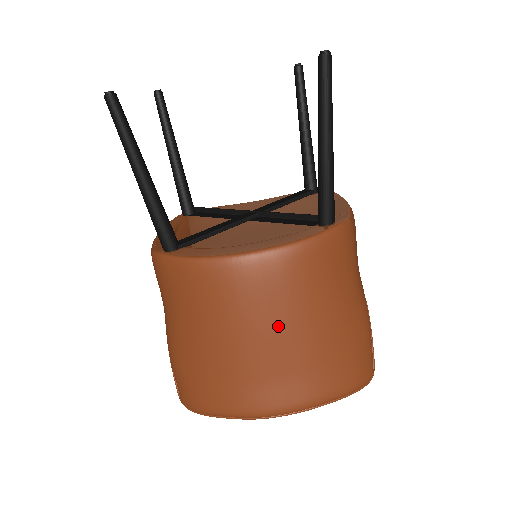
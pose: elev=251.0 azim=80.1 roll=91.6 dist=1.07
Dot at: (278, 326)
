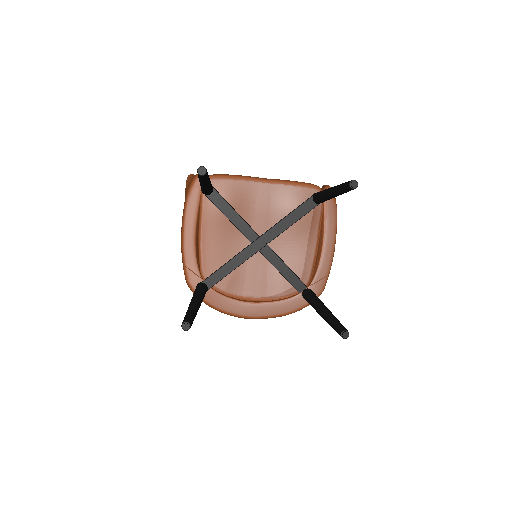
Dot at: occluded
